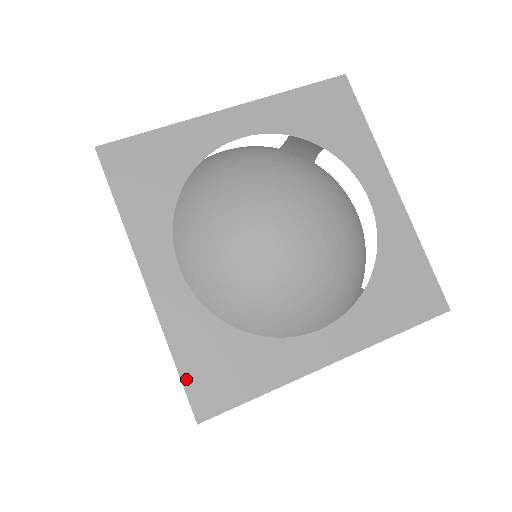
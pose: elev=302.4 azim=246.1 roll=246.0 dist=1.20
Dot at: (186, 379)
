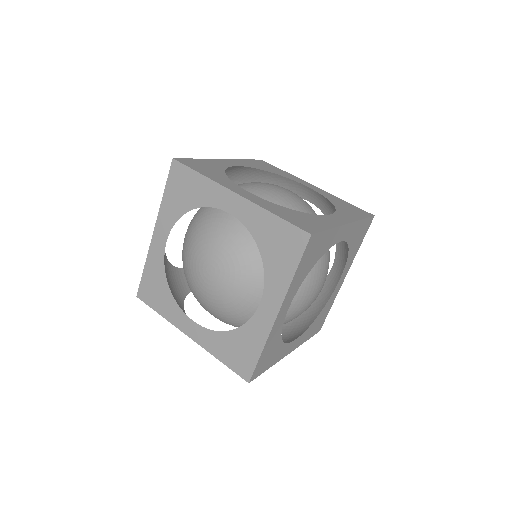
Dot at: (289, 221)
